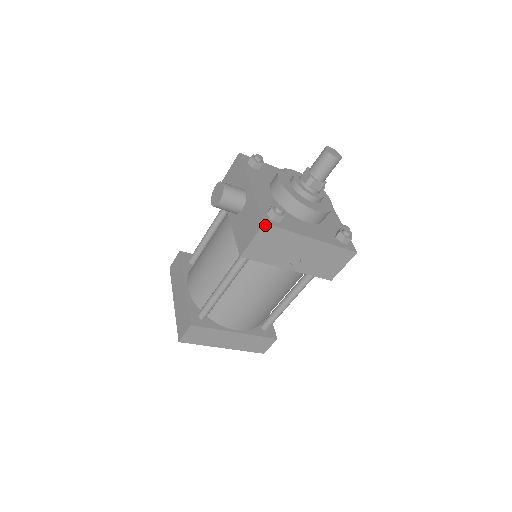
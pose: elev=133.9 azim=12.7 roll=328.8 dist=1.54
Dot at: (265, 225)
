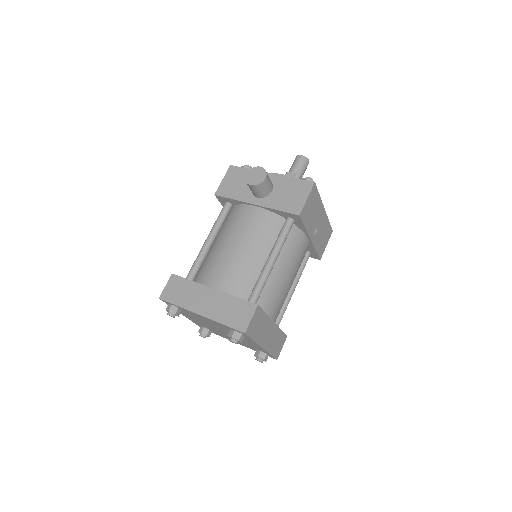
Dot at: (314, 184)
